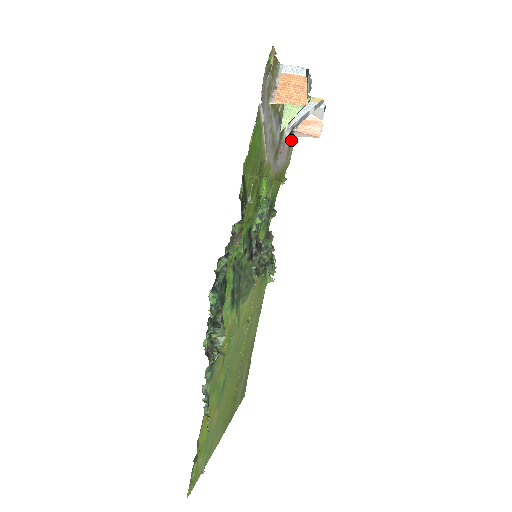
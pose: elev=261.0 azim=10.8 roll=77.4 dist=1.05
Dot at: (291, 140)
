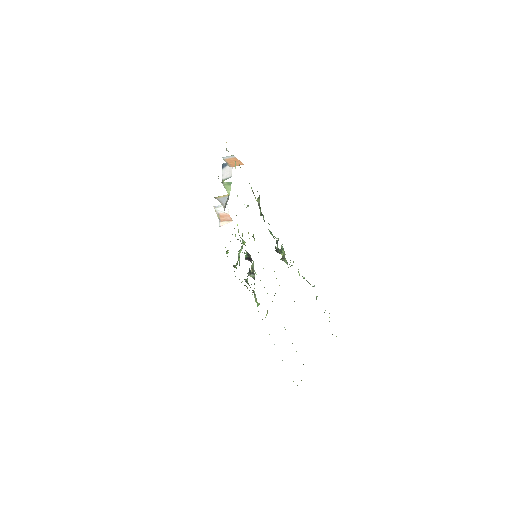
Dot at: occluded
